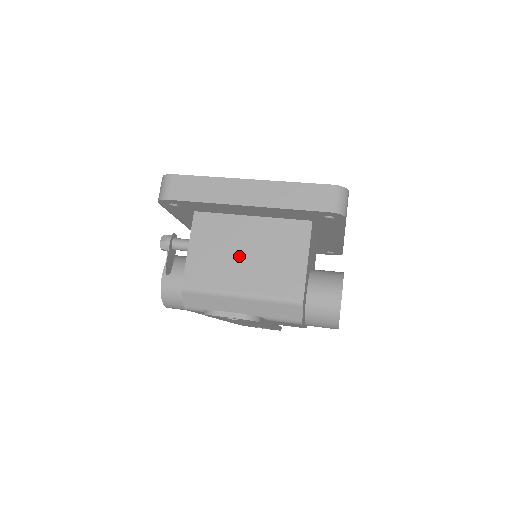
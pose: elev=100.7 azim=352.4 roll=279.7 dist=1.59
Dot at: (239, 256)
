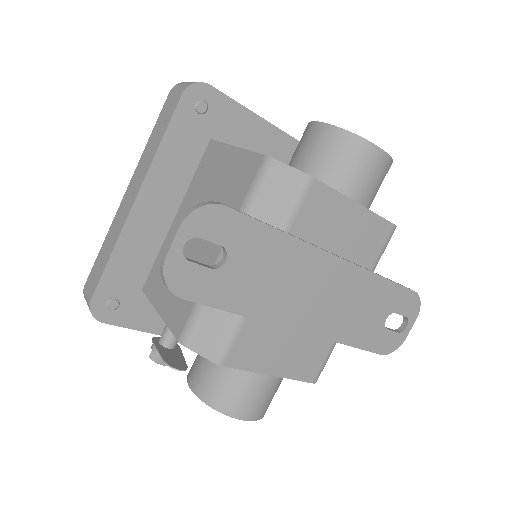
Dot at: (192, 242)
